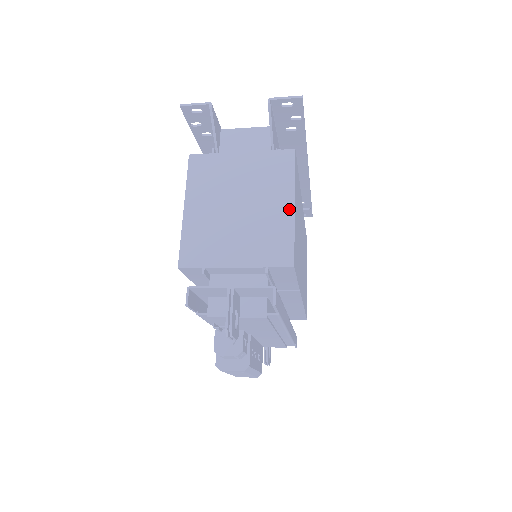
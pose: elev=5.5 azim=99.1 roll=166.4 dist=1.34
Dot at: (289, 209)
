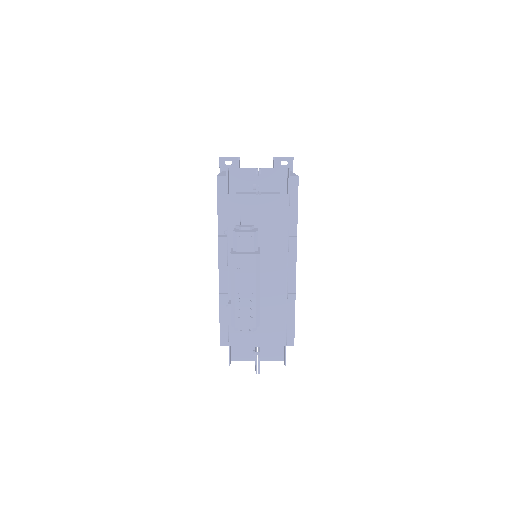
Dot at: (291, 173)
